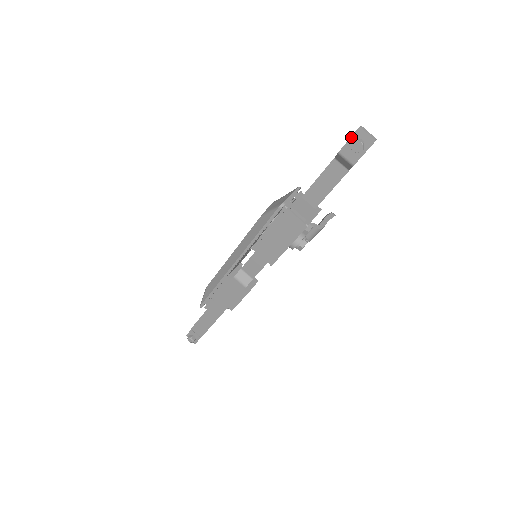
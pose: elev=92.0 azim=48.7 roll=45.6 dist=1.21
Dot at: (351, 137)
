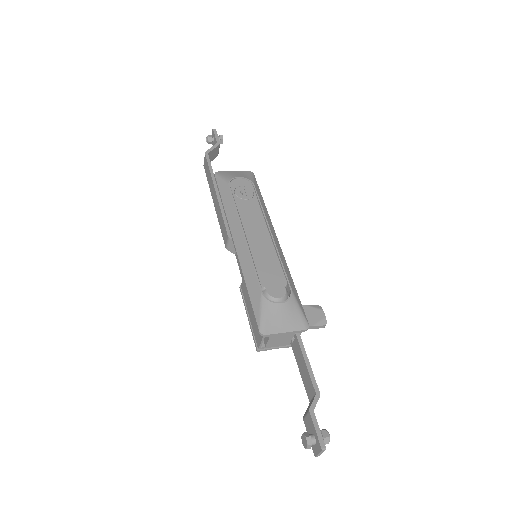
Dot at: (317, 434)
